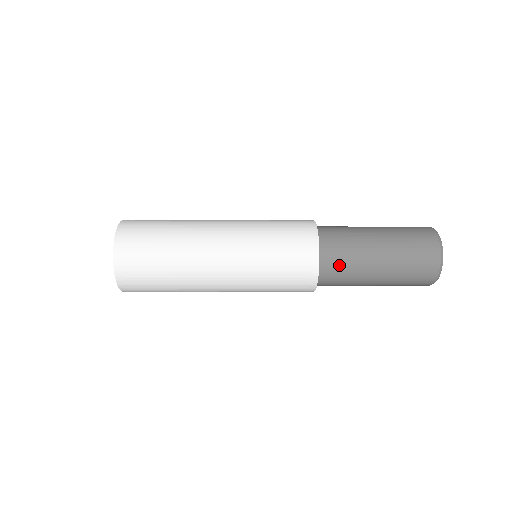
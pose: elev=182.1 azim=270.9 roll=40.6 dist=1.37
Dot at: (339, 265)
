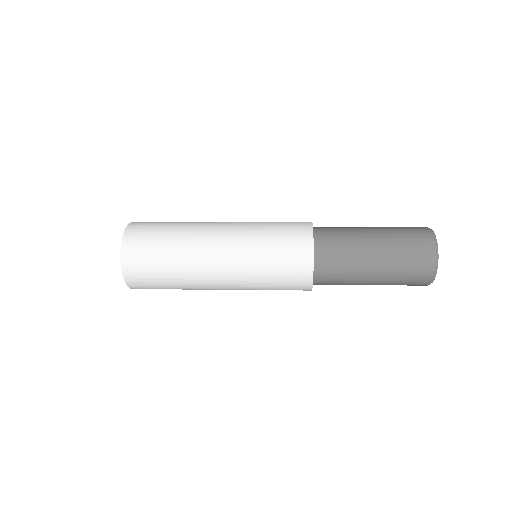
Dot at: (334, 264)
